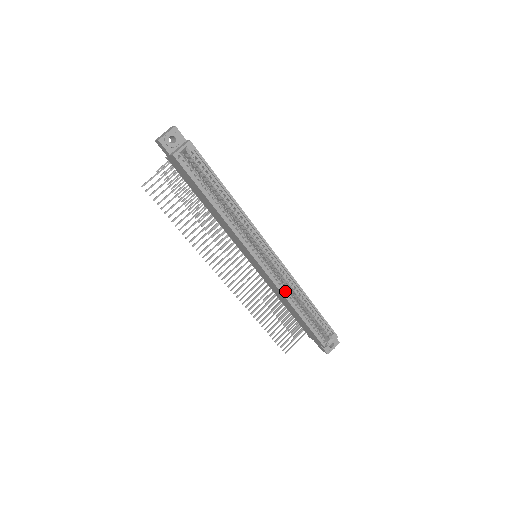
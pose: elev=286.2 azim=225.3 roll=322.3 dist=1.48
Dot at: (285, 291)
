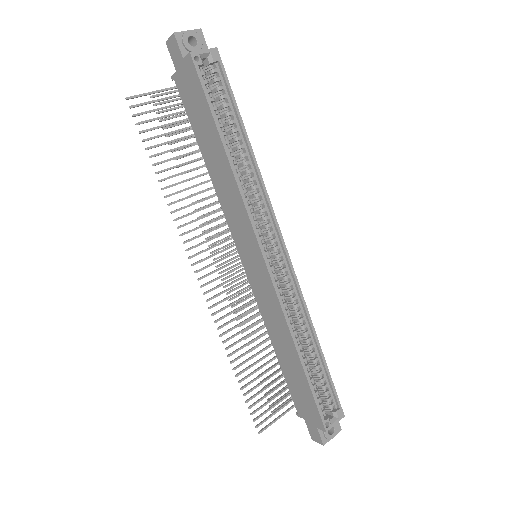
Dot at: (288, 316)
